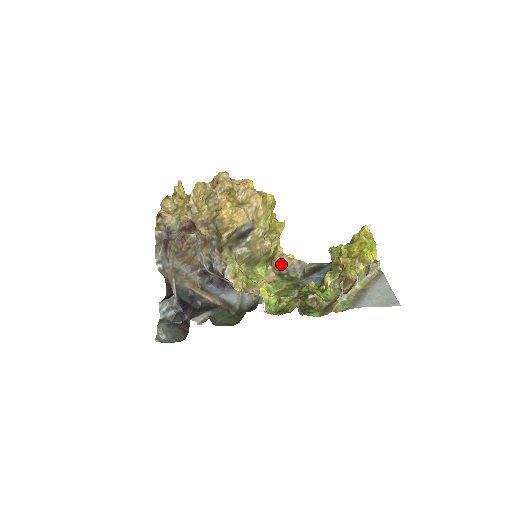
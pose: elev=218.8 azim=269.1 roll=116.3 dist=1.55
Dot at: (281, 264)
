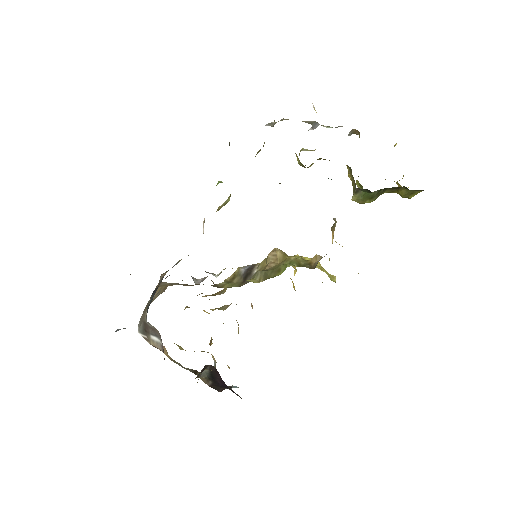
Dot at: occluded
